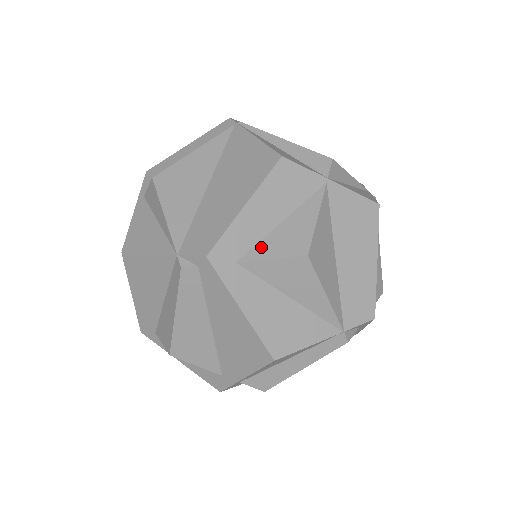
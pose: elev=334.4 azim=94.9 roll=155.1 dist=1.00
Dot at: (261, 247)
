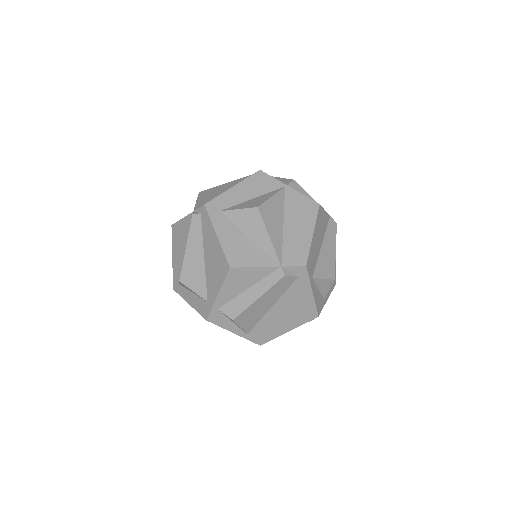
Dot at: (236, 206)
